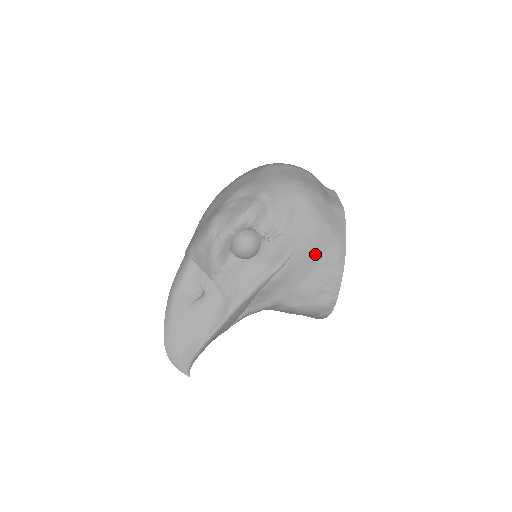
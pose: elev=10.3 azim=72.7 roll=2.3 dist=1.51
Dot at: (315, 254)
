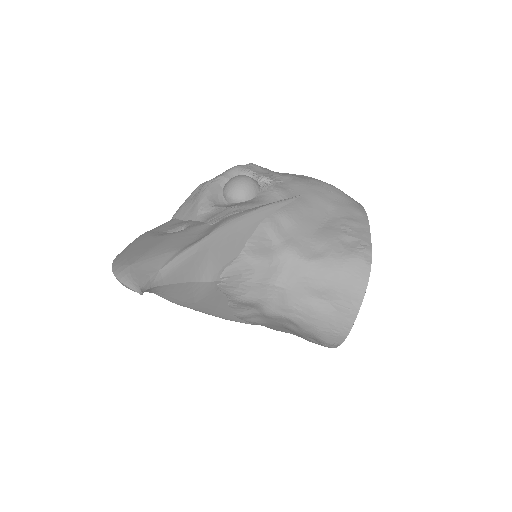
Dot at: (327, 203)
